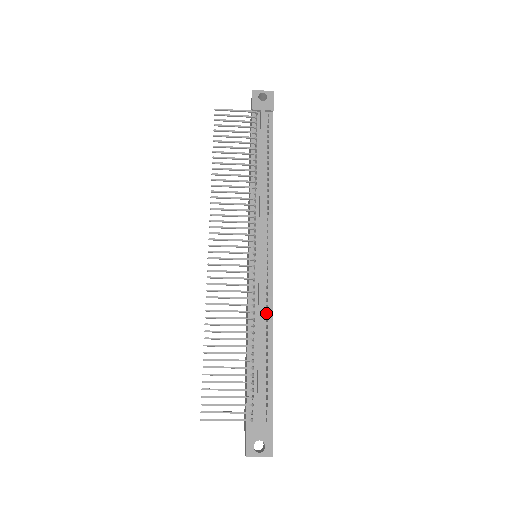
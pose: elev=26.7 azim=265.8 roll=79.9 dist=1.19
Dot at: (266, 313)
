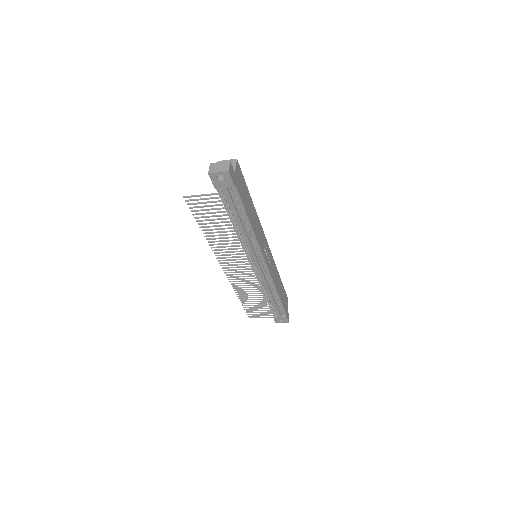
Dot at: occluded
